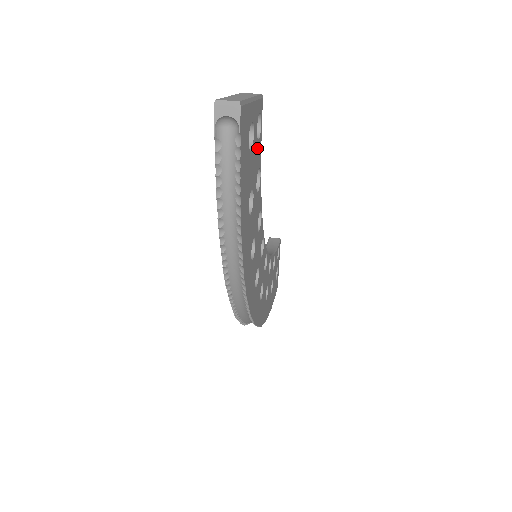
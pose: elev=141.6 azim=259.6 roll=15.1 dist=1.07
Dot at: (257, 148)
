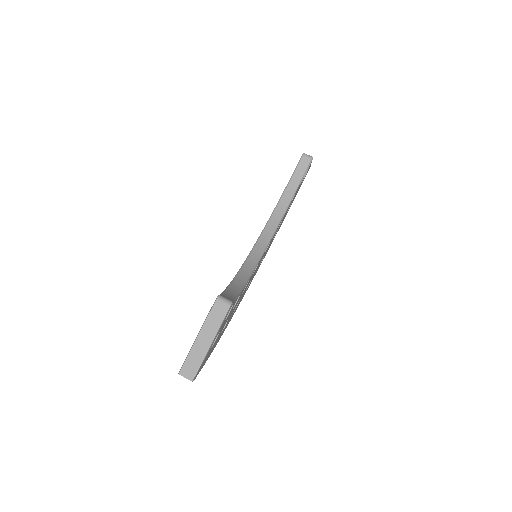
Dot at: occluded
